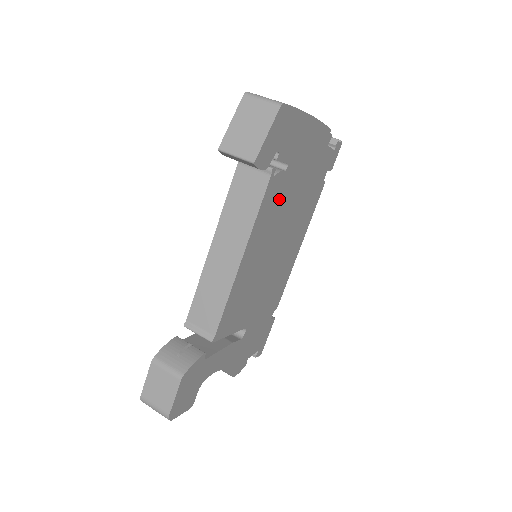
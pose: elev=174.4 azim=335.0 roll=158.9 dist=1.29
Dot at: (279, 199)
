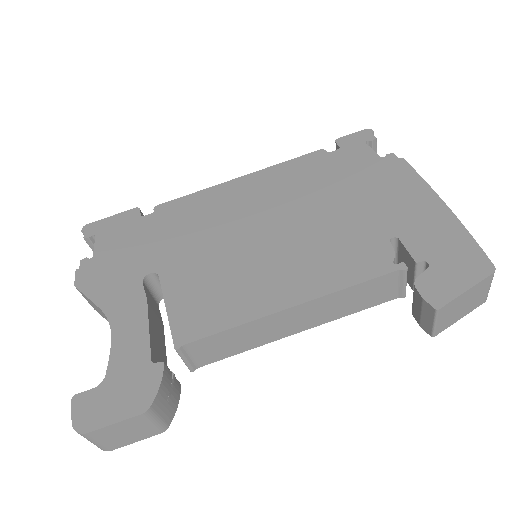
Dot at: occluded
